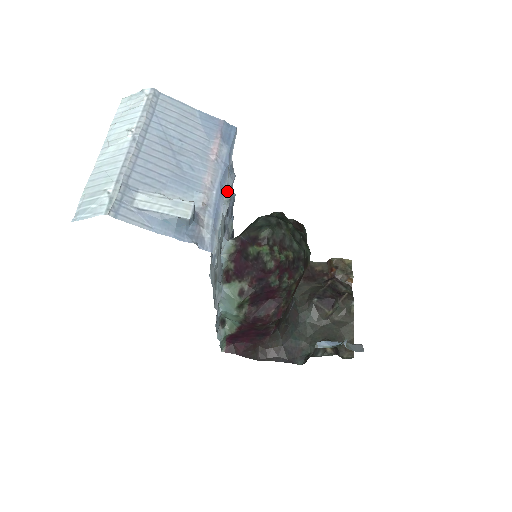
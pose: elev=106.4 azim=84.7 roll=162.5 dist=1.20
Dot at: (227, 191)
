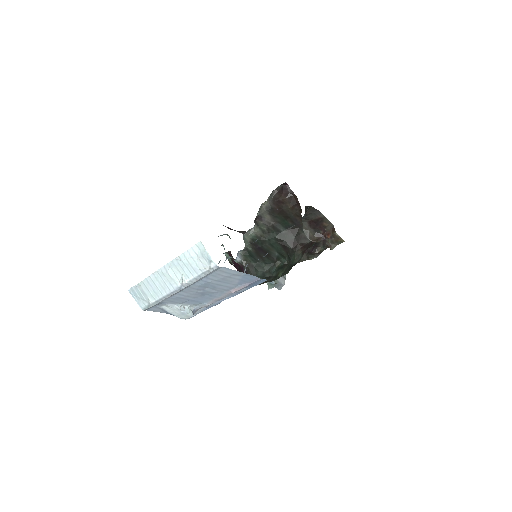
Dot at: occluded
